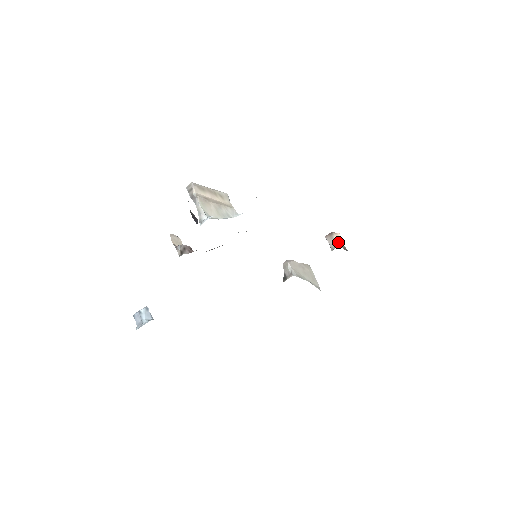
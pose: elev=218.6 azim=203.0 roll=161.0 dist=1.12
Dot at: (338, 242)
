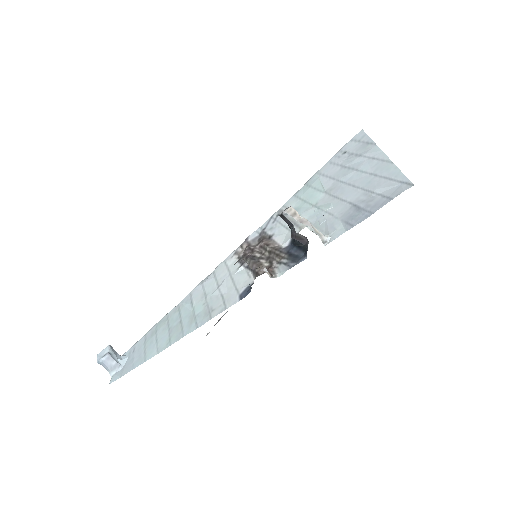
Dot at: occluded
